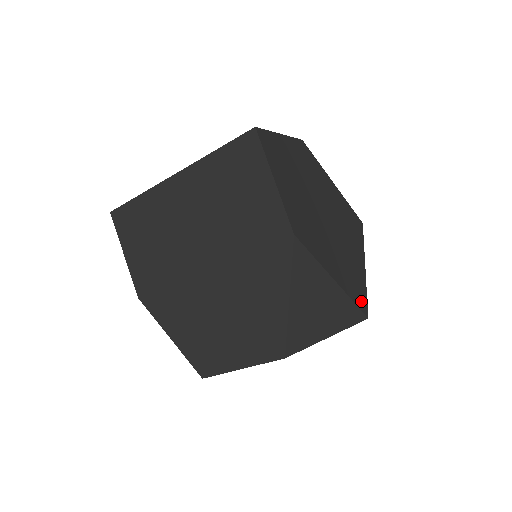
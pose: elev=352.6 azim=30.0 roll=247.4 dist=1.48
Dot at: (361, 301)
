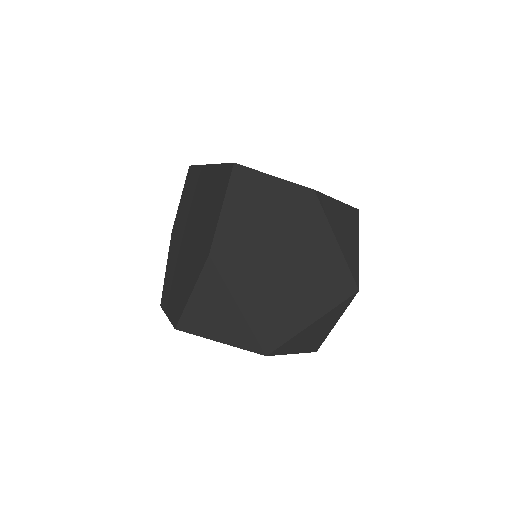
Dot at: (269, 340)
